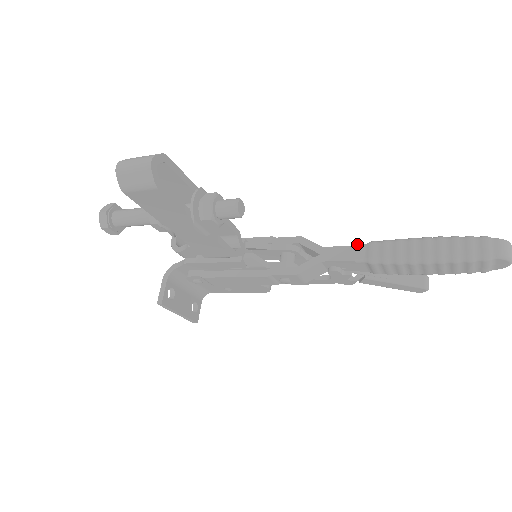
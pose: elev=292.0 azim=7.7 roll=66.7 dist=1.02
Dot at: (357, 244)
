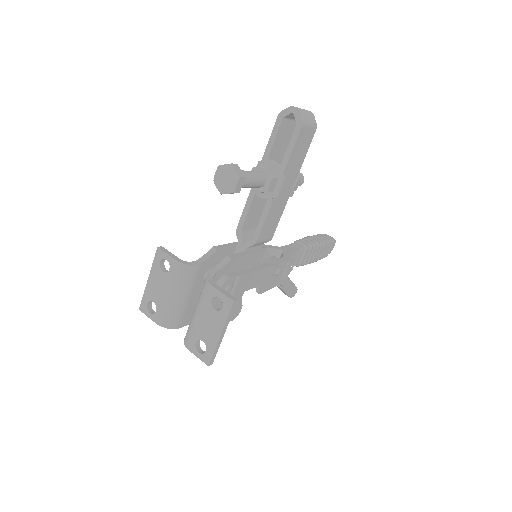
Dot at: (292, 243)
